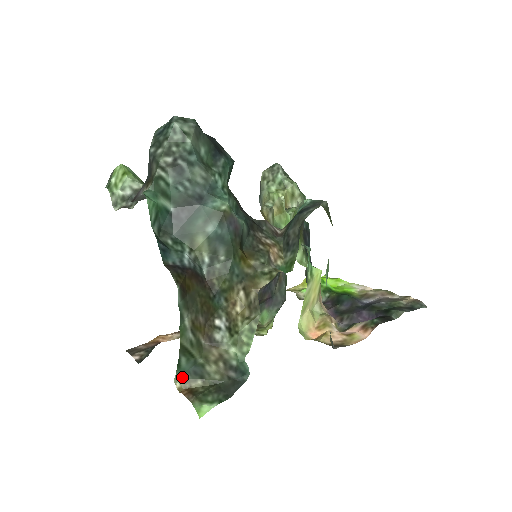
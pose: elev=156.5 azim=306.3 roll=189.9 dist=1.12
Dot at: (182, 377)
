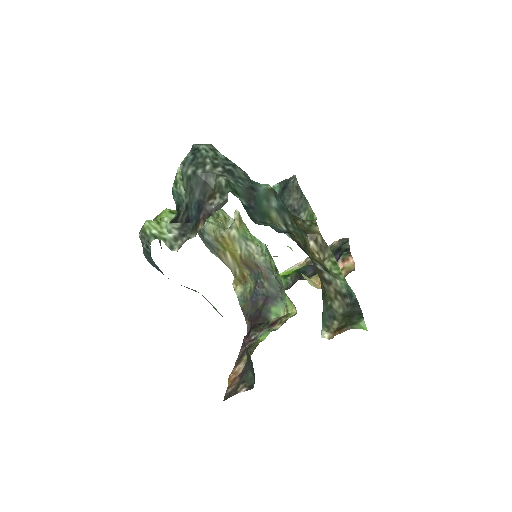
Dot at: (324, 328)
